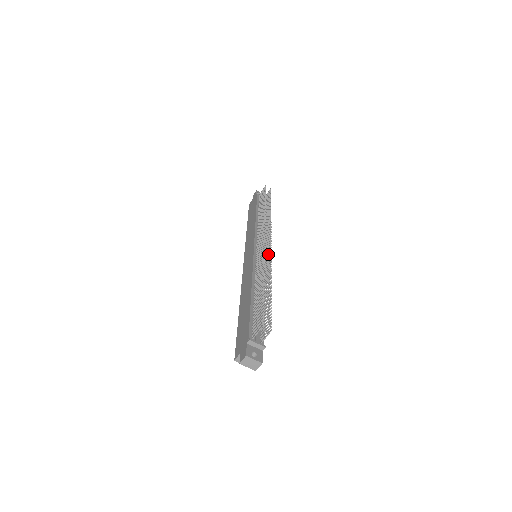
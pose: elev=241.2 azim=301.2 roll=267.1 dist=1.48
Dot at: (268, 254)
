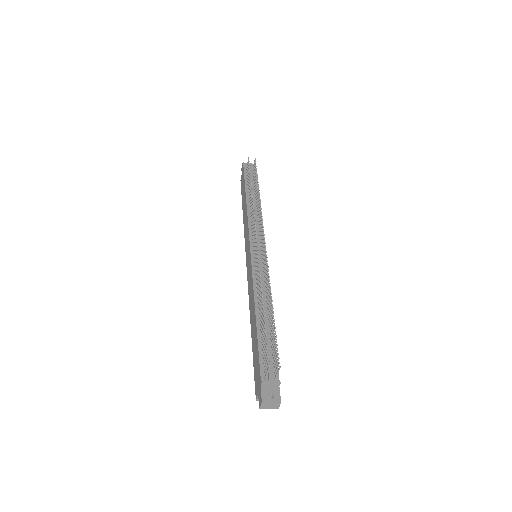
Dot at: (264, 257)
